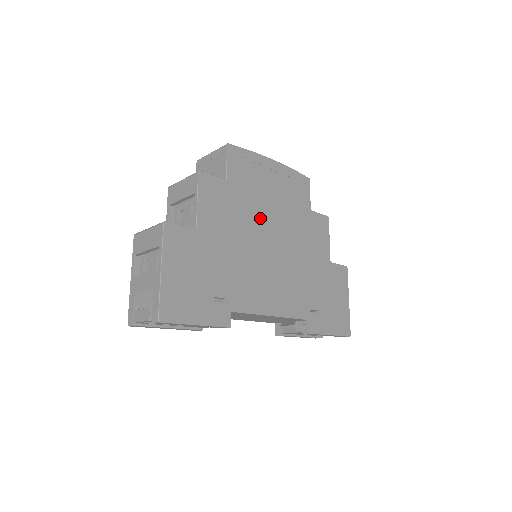
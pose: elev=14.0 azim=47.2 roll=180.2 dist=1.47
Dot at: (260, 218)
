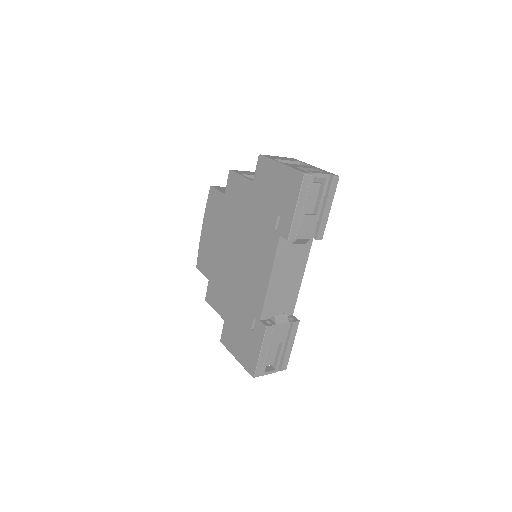
Dot at: occluded
